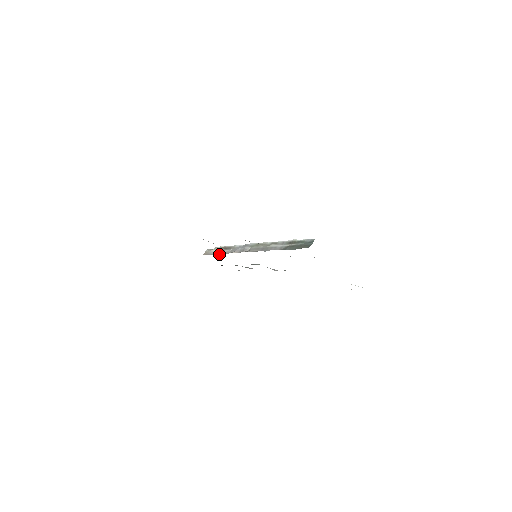
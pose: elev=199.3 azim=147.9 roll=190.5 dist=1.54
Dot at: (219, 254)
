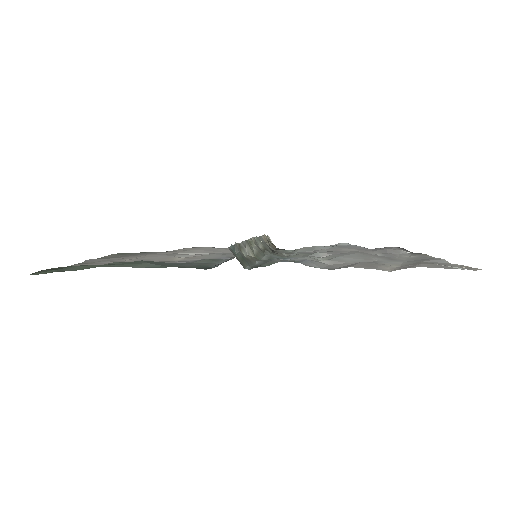
Dot at: occluded
